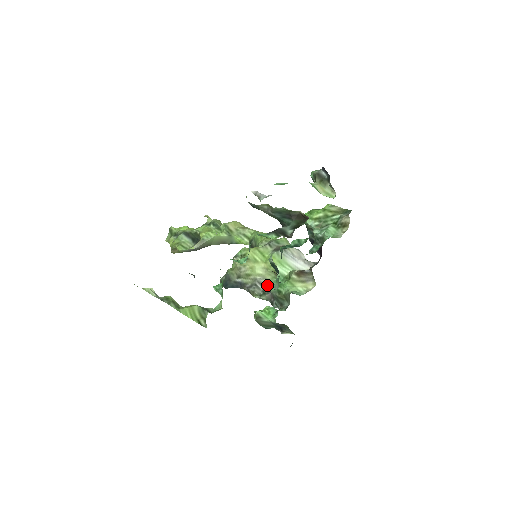
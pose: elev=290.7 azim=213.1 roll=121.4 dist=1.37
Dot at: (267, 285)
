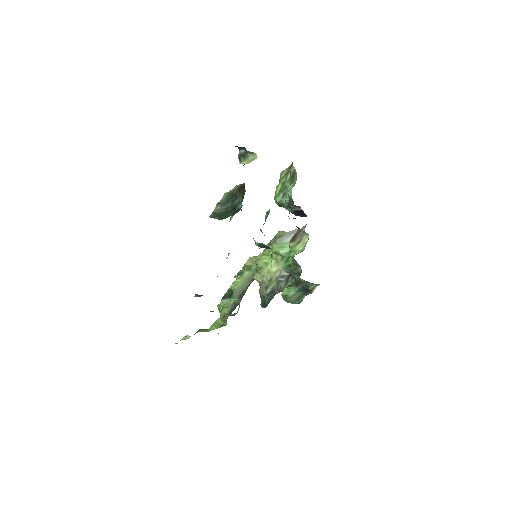
Dot at: (286, 273)
